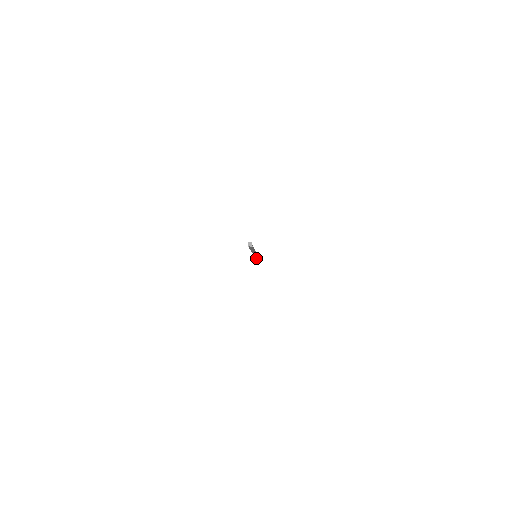
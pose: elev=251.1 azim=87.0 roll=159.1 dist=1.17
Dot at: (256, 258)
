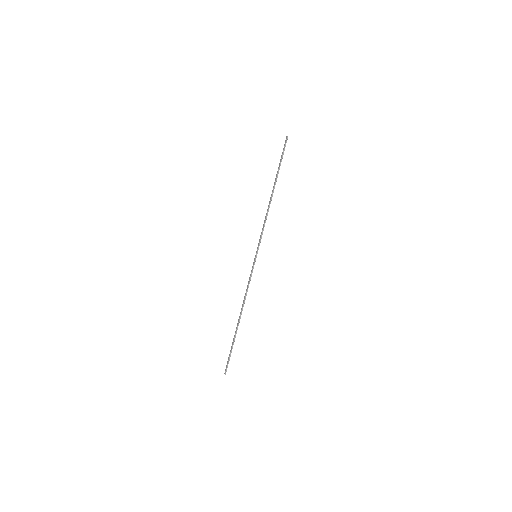
Dot at: (263, 226)
